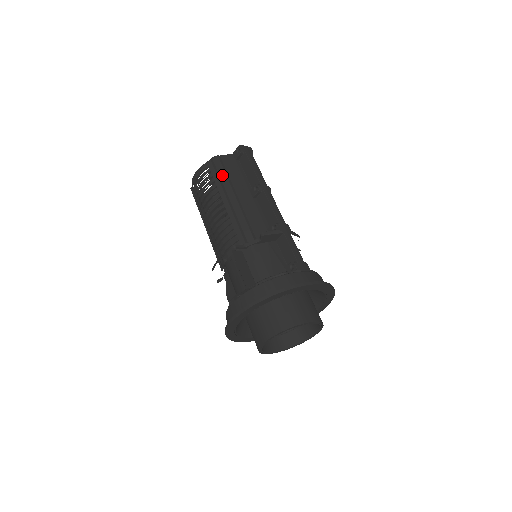
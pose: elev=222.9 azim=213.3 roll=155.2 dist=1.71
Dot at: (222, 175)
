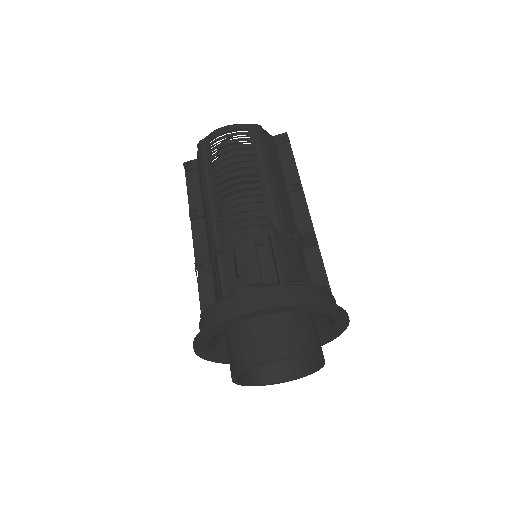
Dot at: (264, 147)
